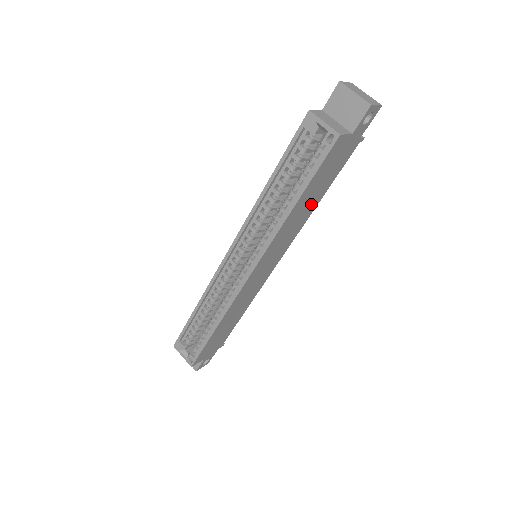
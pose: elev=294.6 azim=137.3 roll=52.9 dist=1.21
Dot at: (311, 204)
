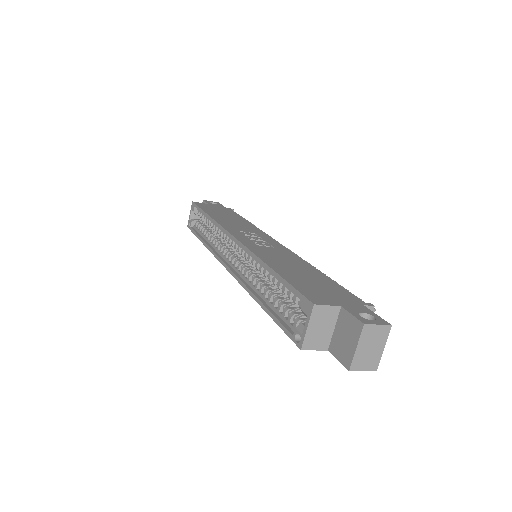
Dot at: occluded
